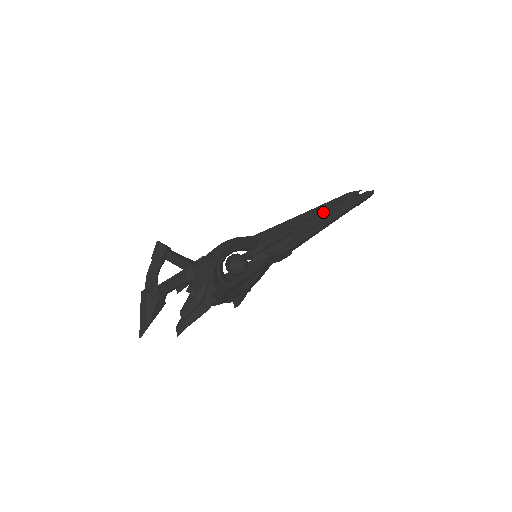
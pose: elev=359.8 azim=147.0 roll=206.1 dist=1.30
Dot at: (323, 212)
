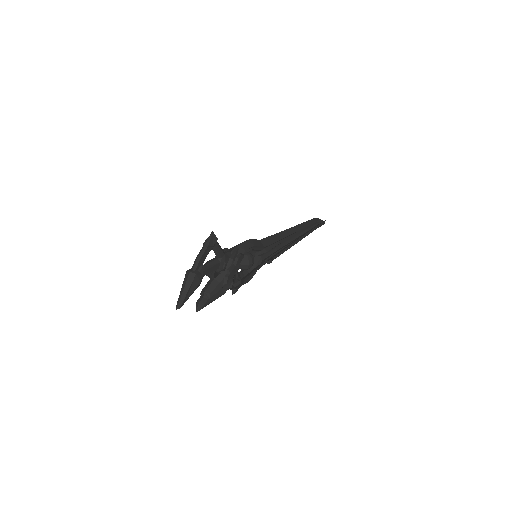
Dot at: (298, 231)
